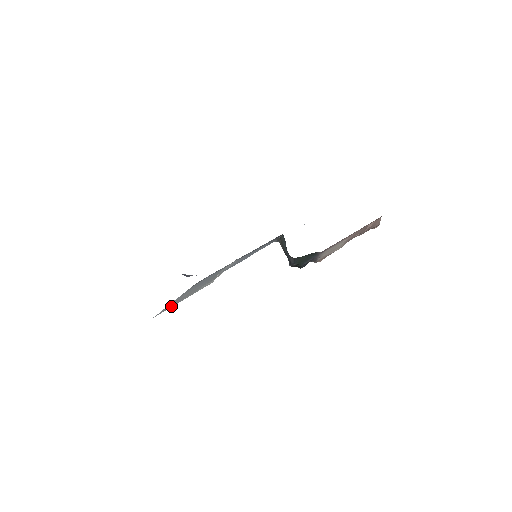
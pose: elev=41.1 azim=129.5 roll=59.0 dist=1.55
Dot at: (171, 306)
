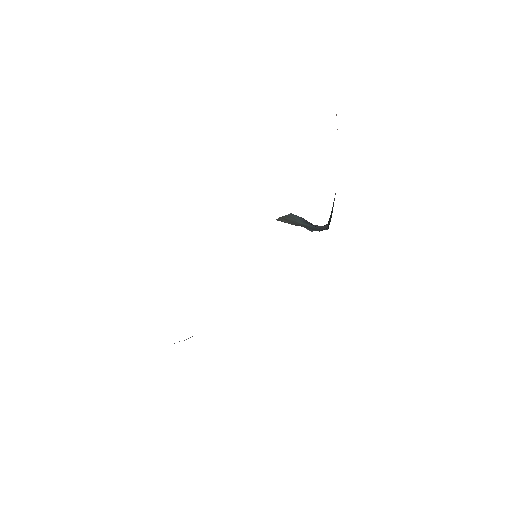
Dot at: occluded
